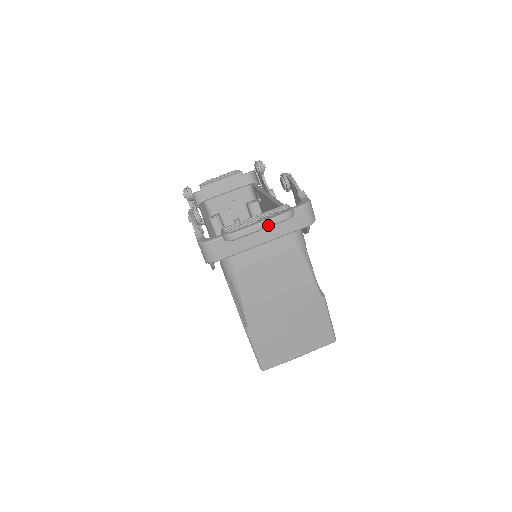
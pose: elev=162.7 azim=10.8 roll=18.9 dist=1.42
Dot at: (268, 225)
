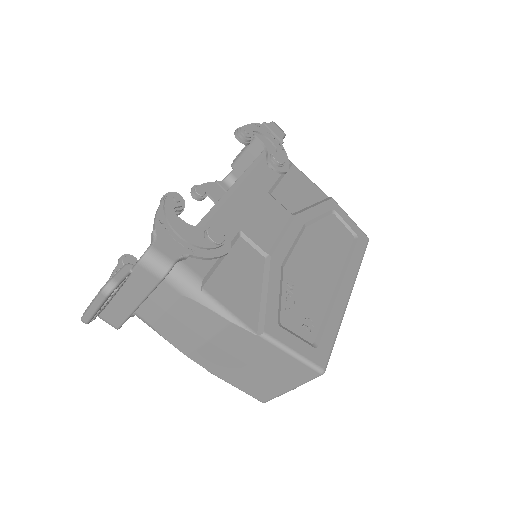
Dot at: (97, 306)
